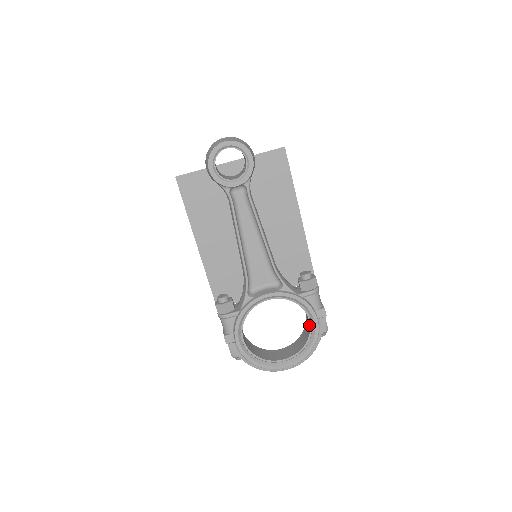
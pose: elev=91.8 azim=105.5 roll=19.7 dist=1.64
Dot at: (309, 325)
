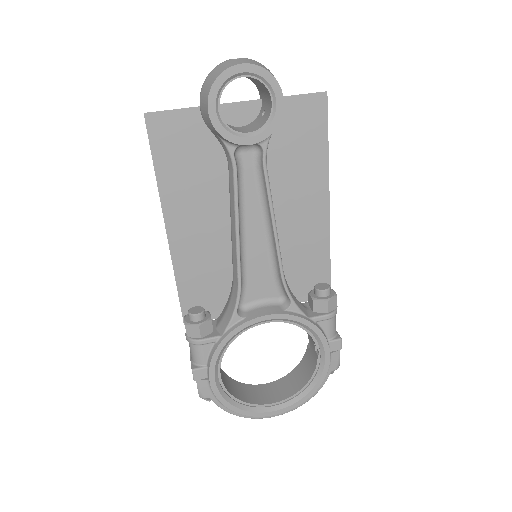
Dot at: (315, 359)
